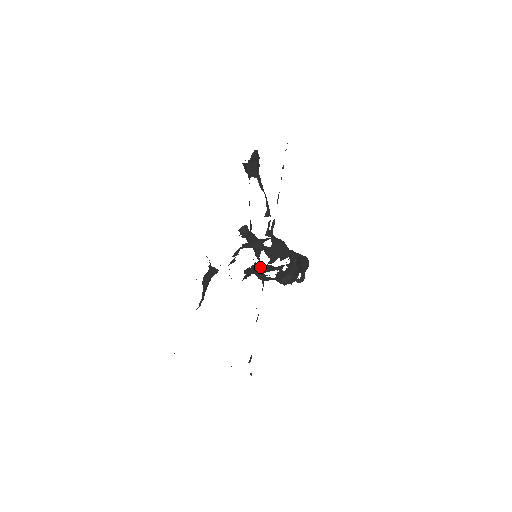
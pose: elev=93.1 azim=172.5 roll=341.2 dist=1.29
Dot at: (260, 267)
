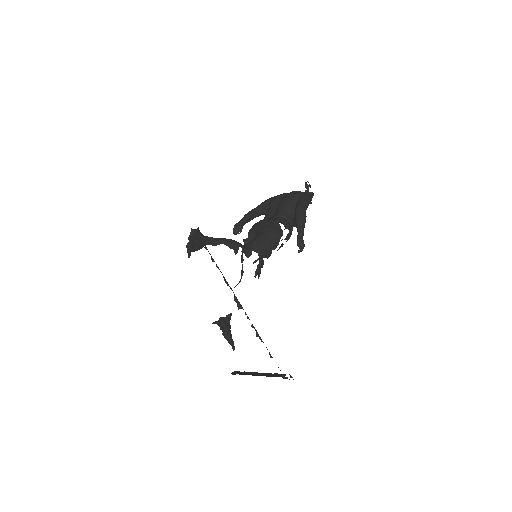
Dot at: occluded
